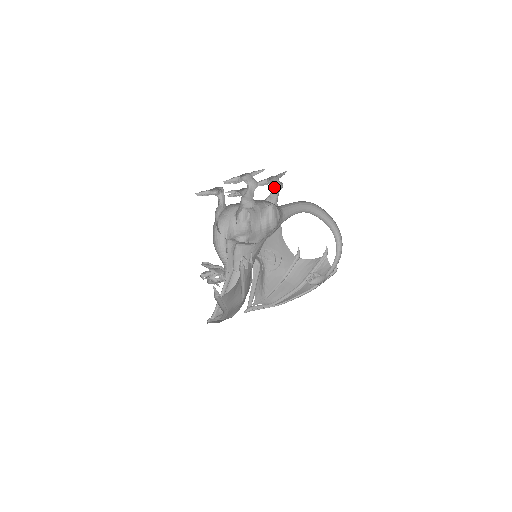
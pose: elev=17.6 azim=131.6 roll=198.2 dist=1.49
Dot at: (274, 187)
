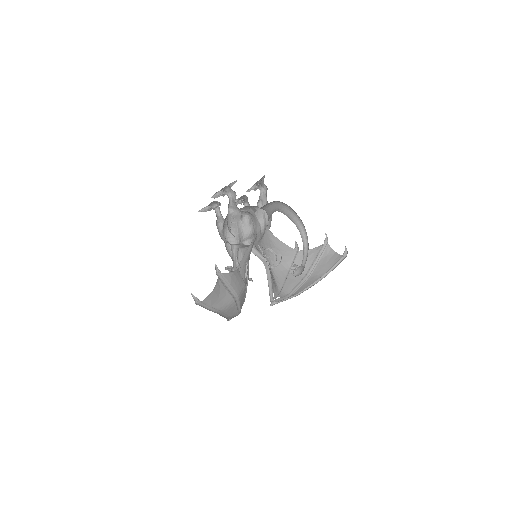
Dot at: (262, 190)
